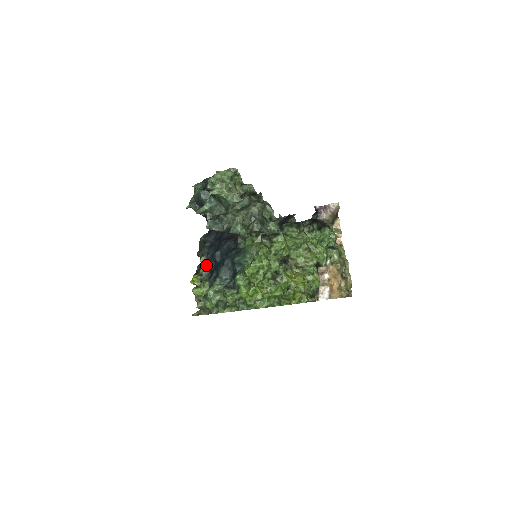
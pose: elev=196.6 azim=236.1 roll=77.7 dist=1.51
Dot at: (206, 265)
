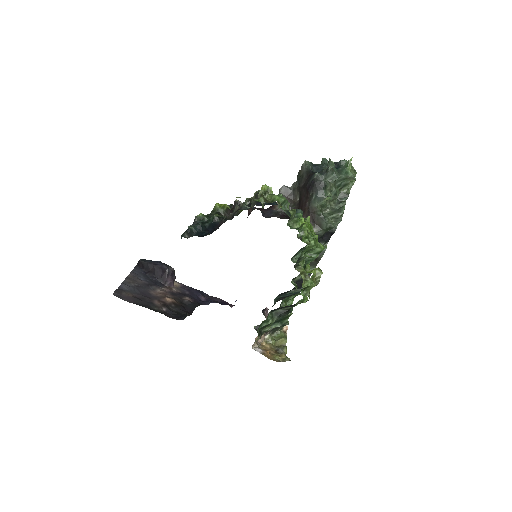
Dot at: occluded
